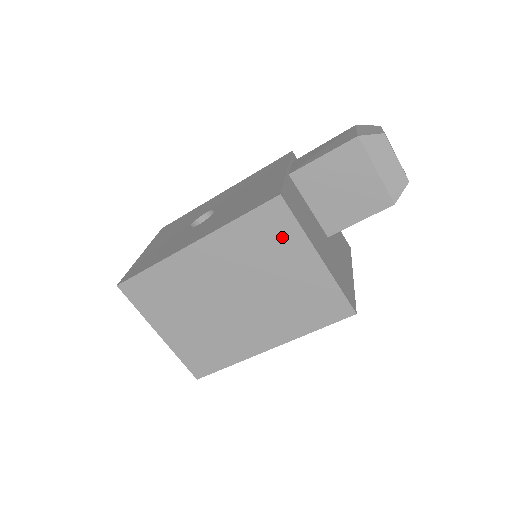
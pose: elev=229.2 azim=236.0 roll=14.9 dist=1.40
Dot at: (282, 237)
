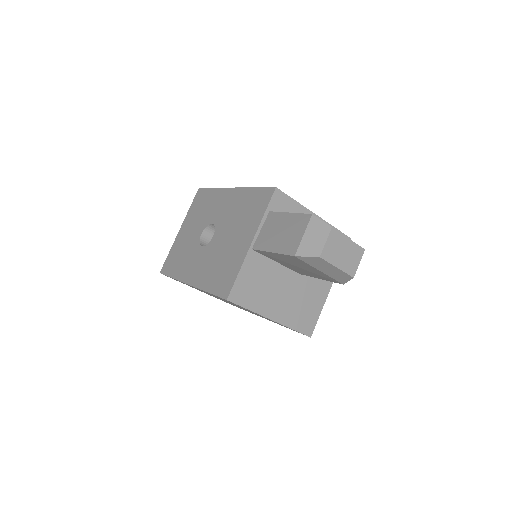
Dot at: occluded
